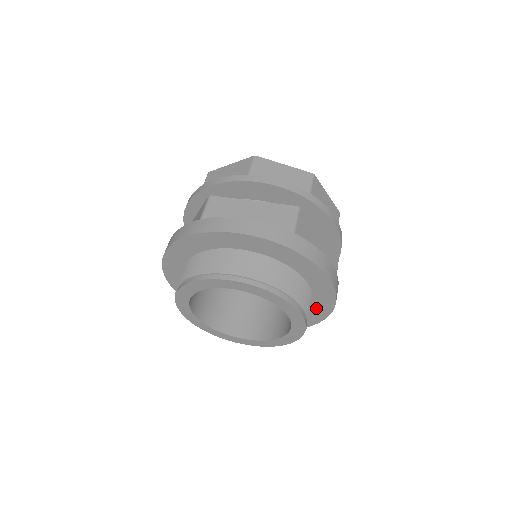
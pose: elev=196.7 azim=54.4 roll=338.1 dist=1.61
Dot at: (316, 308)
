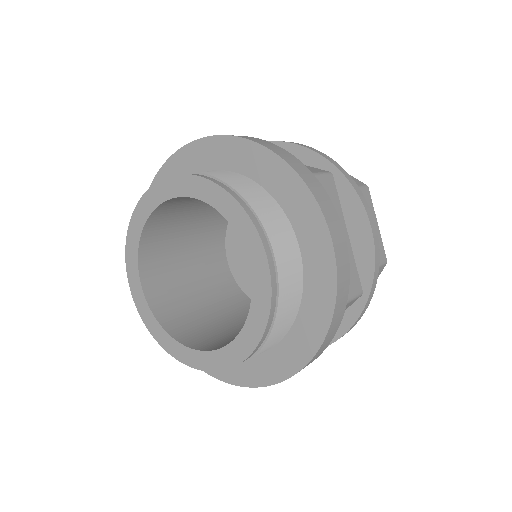
Dot at: (301, 329)
